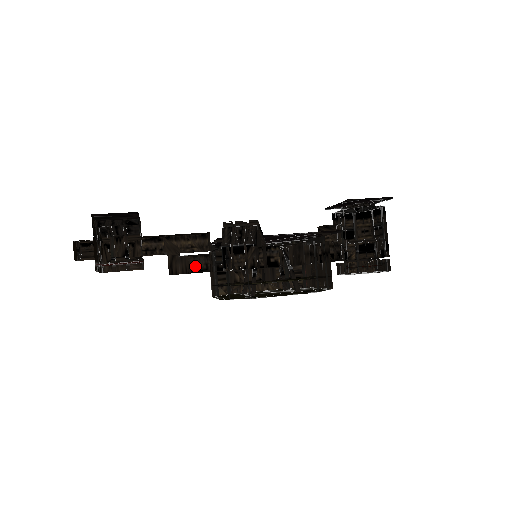
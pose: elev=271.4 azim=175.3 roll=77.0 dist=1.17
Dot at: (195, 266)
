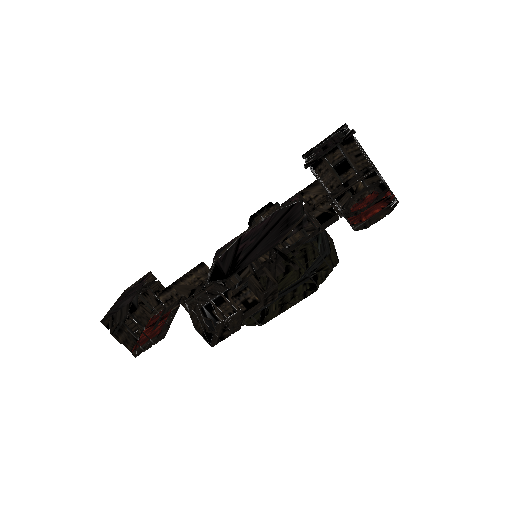
Dot at: occluded
